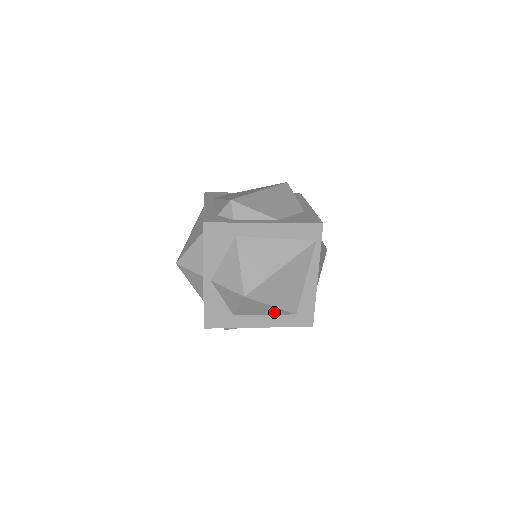
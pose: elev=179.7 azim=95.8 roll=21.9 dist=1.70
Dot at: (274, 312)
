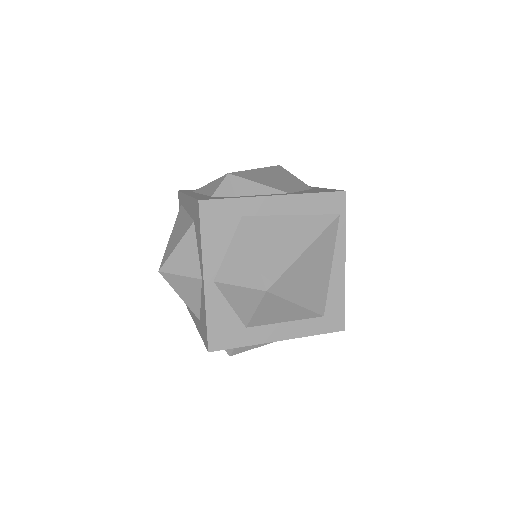
Dot at: (298, 316)
